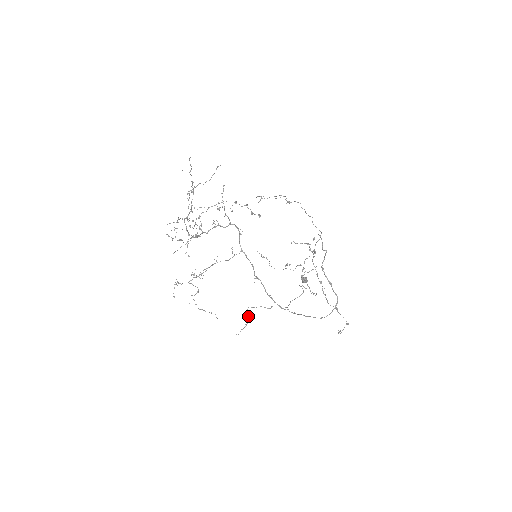
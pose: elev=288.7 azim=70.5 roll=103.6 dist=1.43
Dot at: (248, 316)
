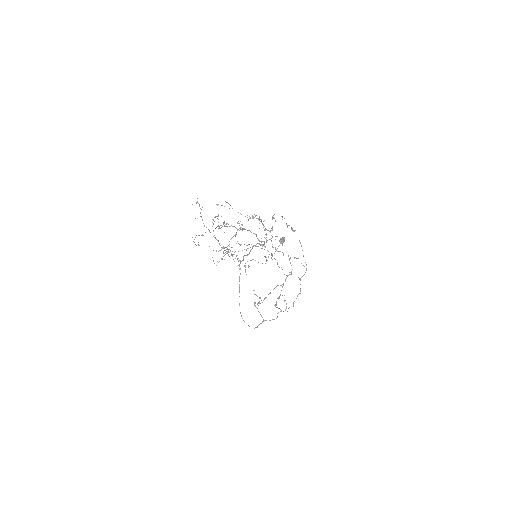
Dot at: occluded
